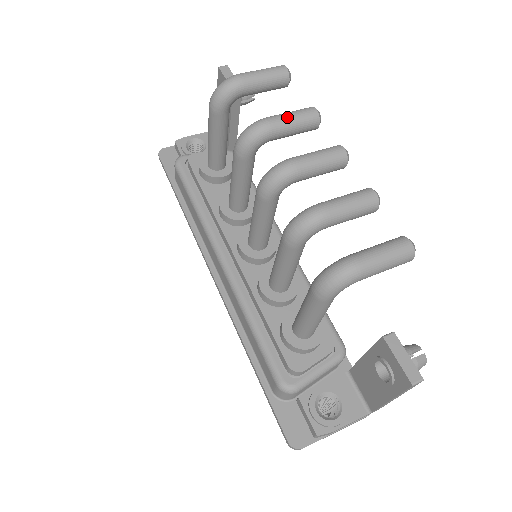
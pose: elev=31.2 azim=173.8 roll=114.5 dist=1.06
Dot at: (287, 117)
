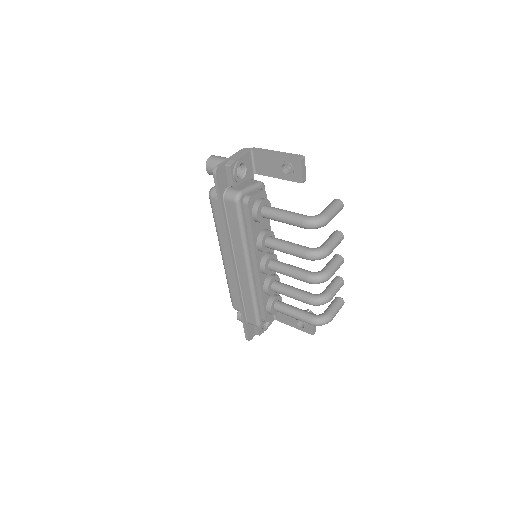
Dot at: occluded
